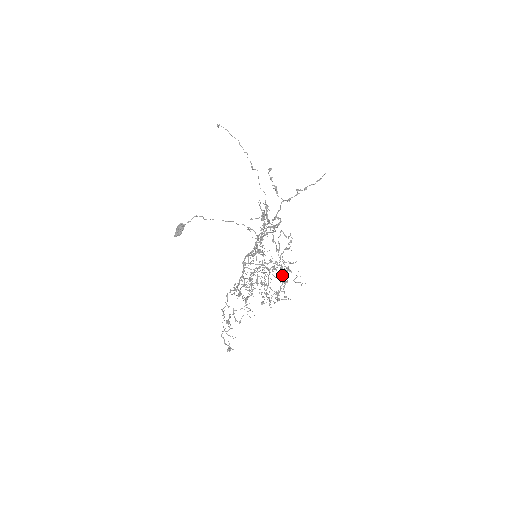
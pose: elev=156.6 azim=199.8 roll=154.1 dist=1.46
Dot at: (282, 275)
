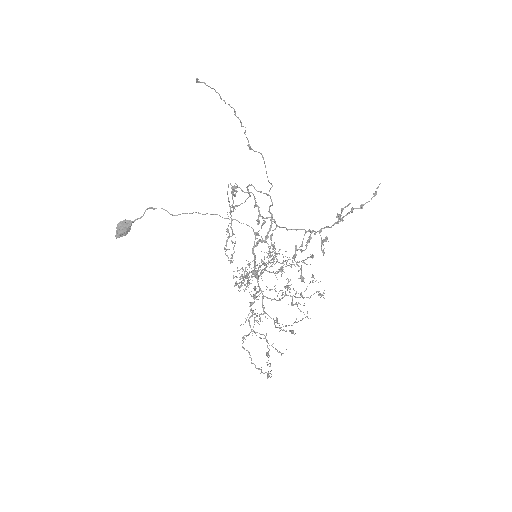
Dot at: occluded
